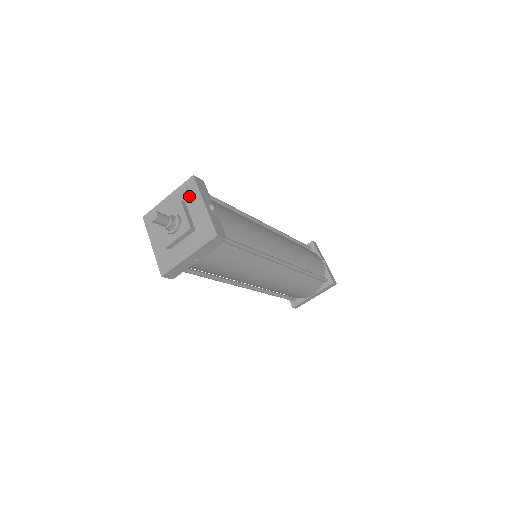
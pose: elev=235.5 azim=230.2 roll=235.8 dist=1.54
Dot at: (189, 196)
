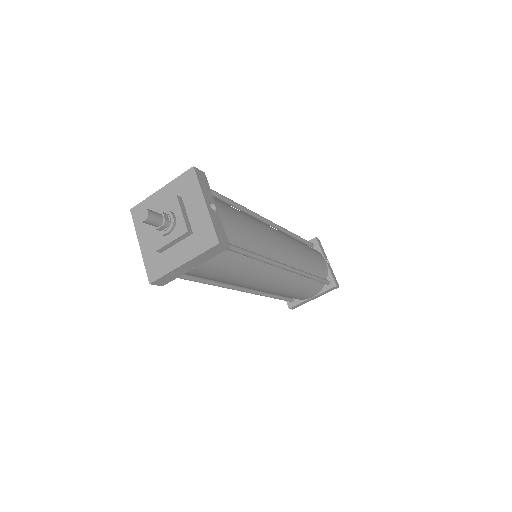
Dot at: (187, 191)
